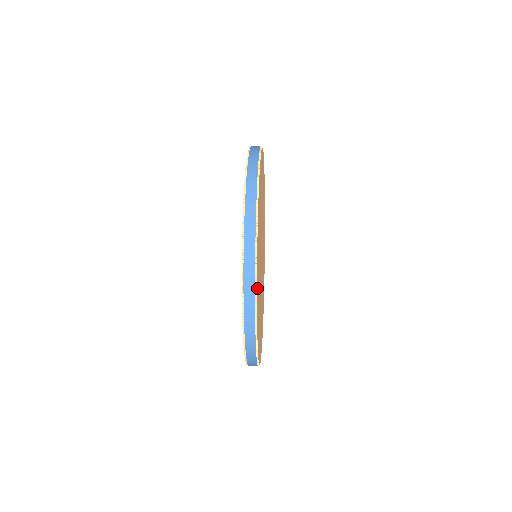
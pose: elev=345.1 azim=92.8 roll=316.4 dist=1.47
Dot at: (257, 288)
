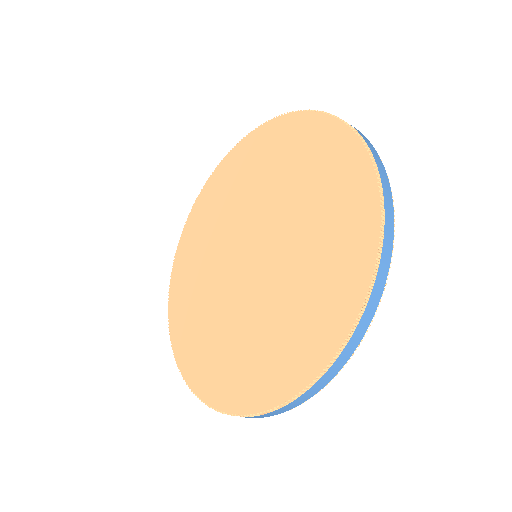
Dot at: occluded
